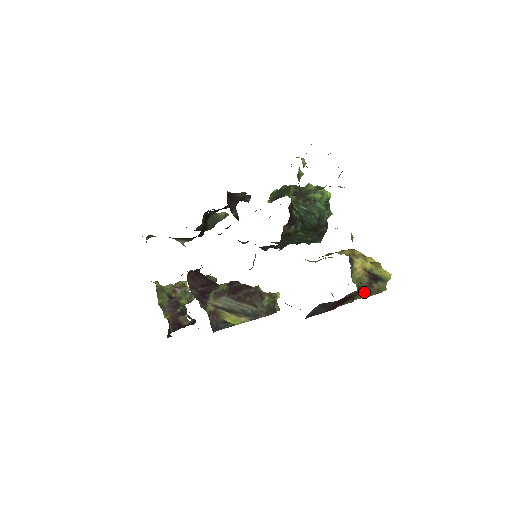
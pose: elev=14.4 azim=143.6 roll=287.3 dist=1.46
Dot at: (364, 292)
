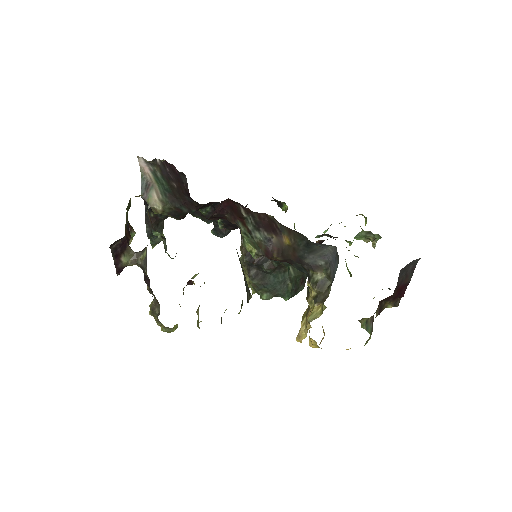
Dot at: (370, 324)
